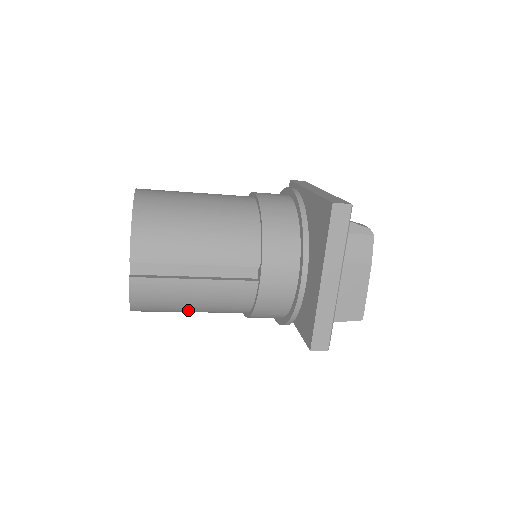
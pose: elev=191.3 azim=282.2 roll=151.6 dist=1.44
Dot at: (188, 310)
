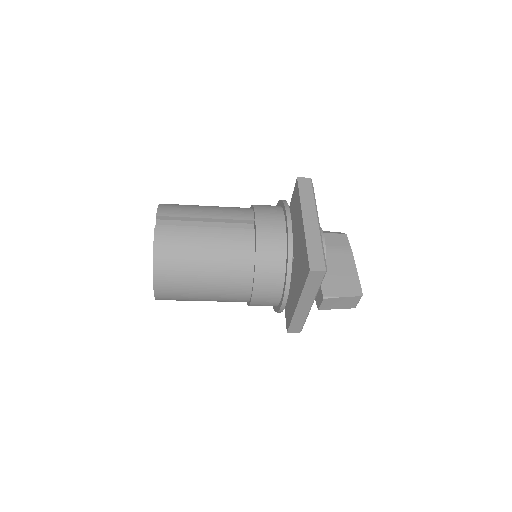
Dot at: (201, 267)
